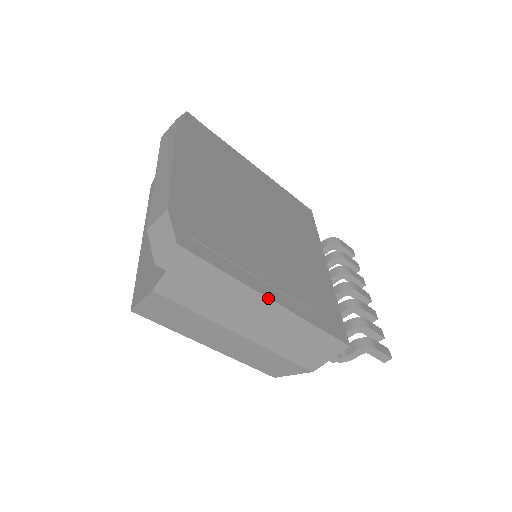
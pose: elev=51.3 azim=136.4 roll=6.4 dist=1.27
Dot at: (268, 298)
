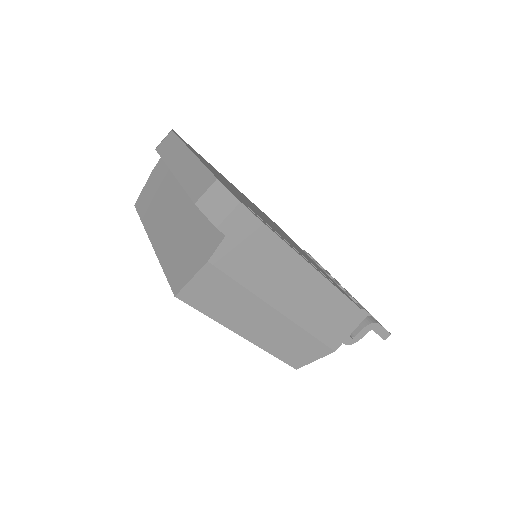
Dot at: (308, 263)
